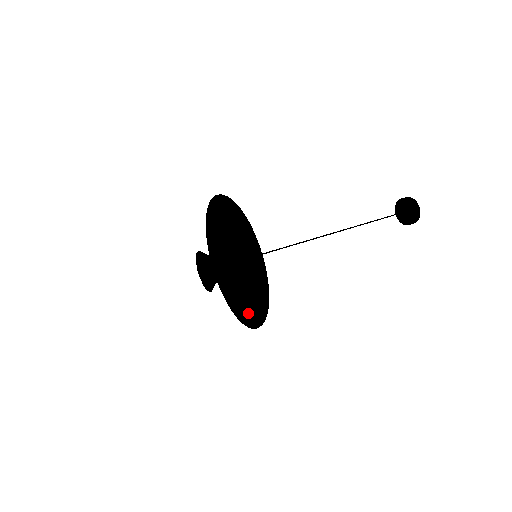
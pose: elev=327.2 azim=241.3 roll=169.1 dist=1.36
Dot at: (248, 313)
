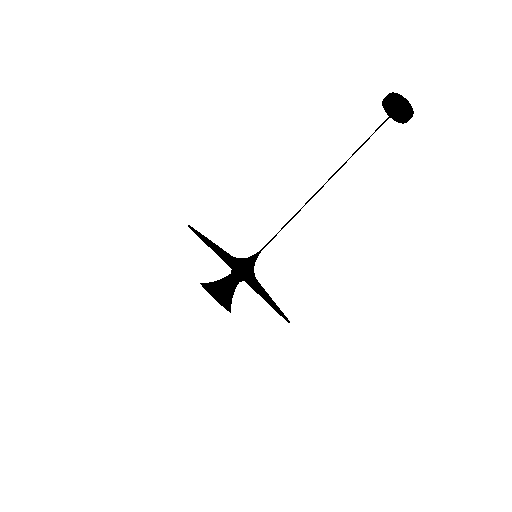
Dot at: occluded
